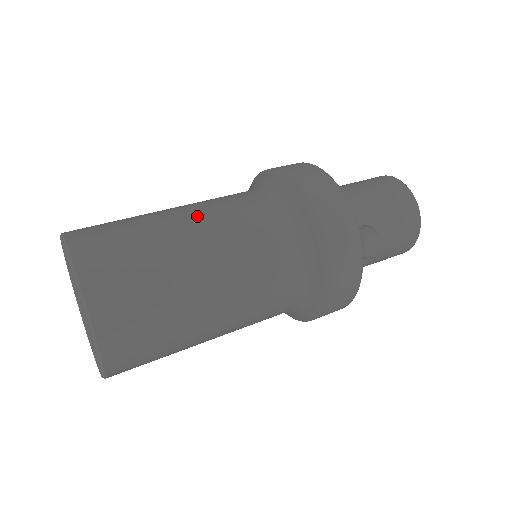
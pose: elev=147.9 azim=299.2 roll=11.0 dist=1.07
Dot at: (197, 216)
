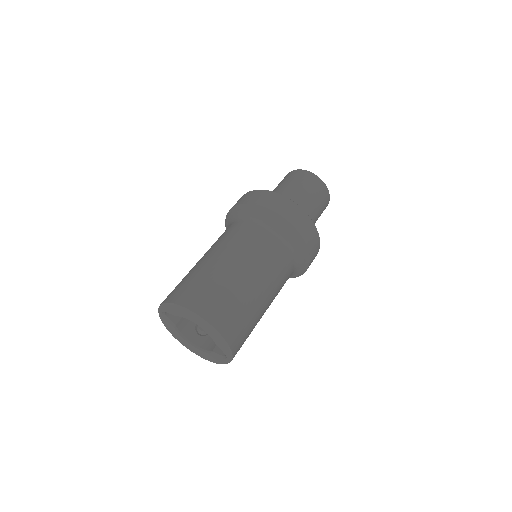
Dot at: (256, 271)
